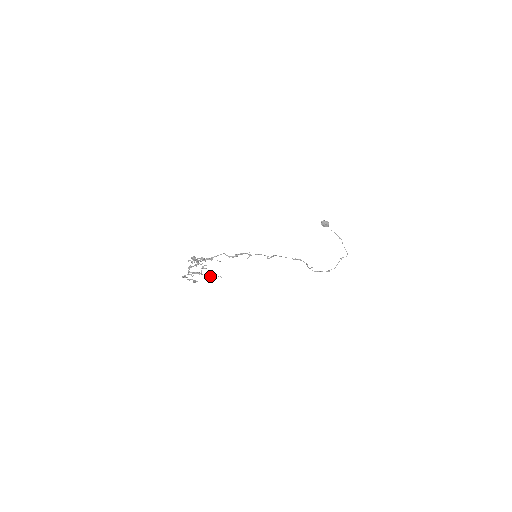
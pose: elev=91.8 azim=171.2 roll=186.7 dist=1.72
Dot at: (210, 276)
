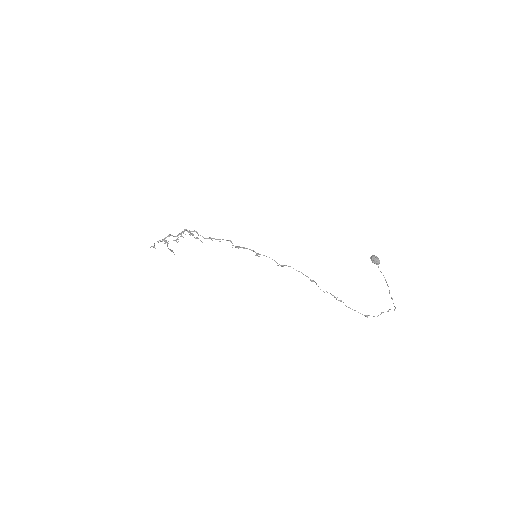
Dot at: (170, 249)
